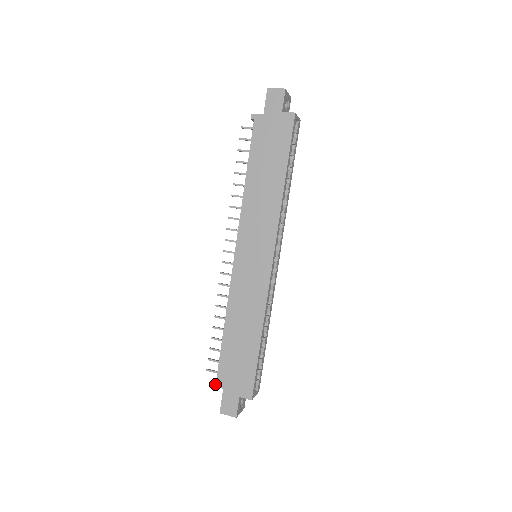
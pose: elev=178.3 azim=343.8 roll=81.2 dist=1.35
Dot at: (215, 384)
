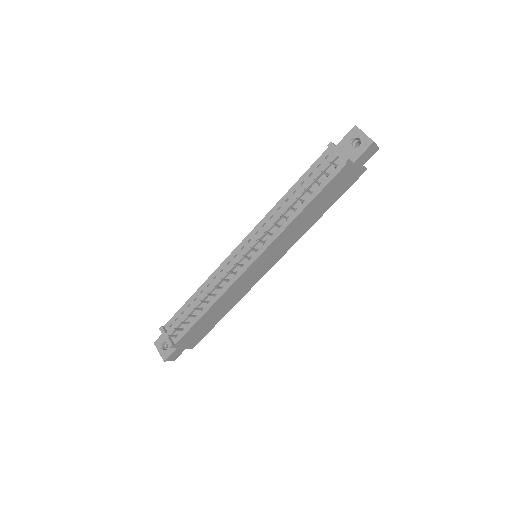
Dot at: (173, 346)
